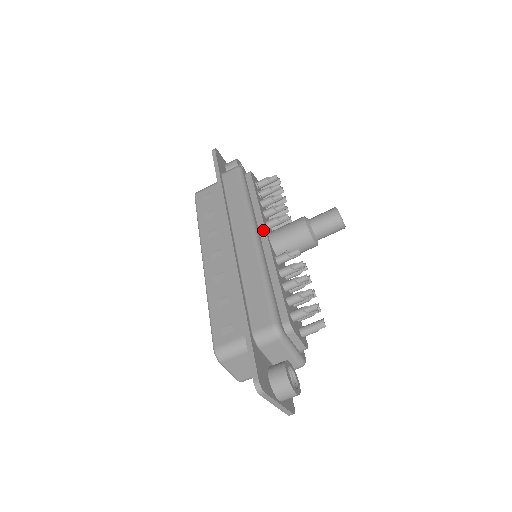
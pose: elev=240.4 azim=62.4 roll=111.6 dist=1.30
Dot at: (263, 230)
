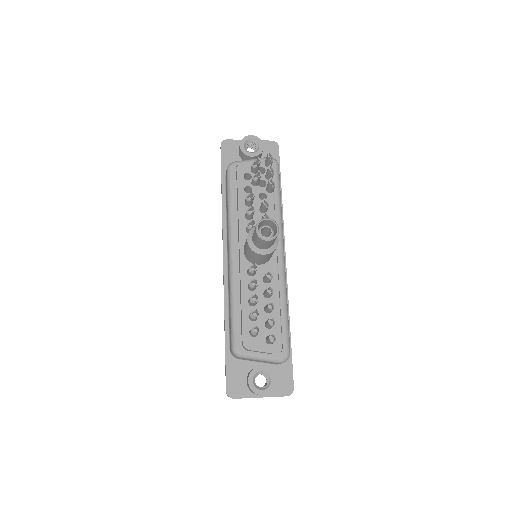
Dot at: (239, 244)
